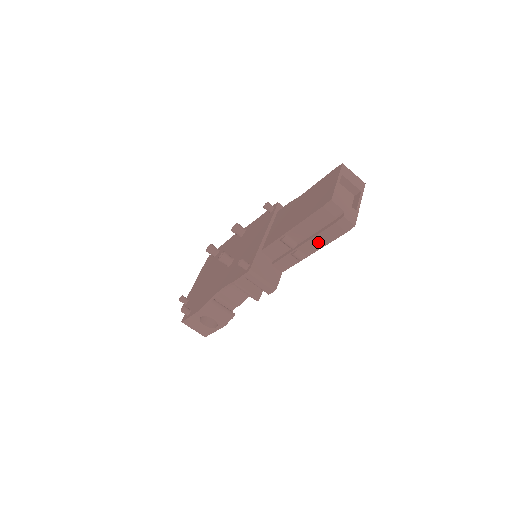
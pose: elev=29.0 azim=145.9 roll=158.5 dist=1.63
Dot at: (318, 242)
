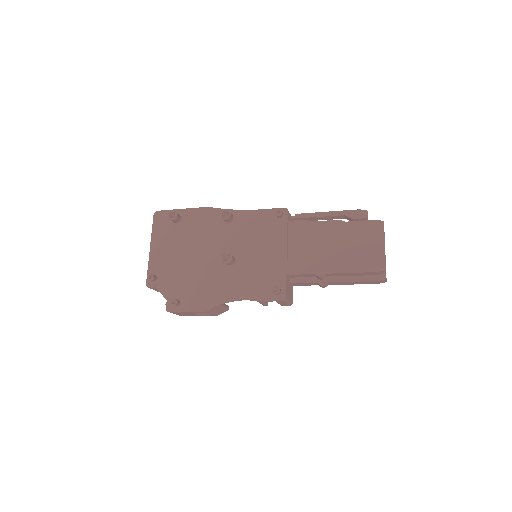
Dot at: (349, 283)
